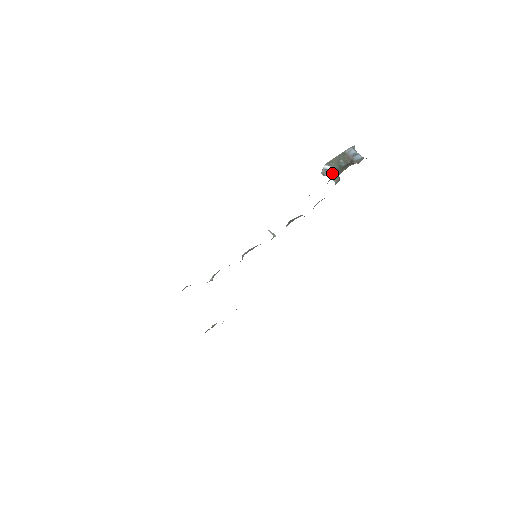
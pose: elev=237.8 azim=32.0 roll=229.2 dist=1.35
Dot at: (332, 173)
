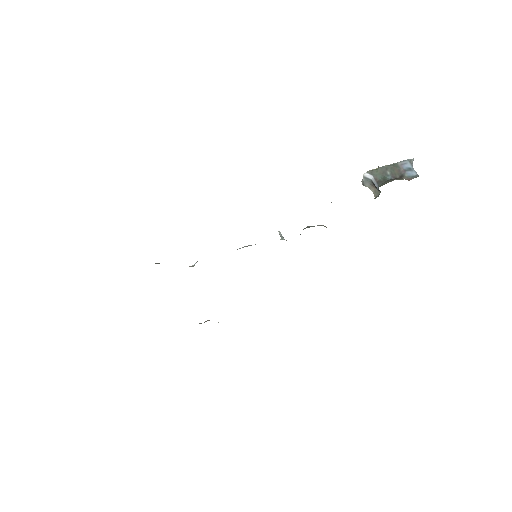
Dot at: (373, 185)
